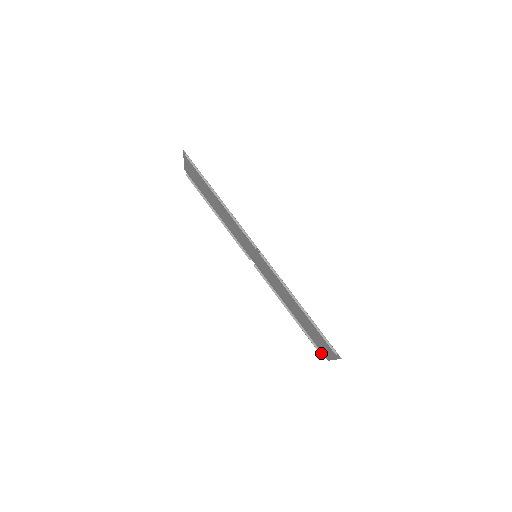
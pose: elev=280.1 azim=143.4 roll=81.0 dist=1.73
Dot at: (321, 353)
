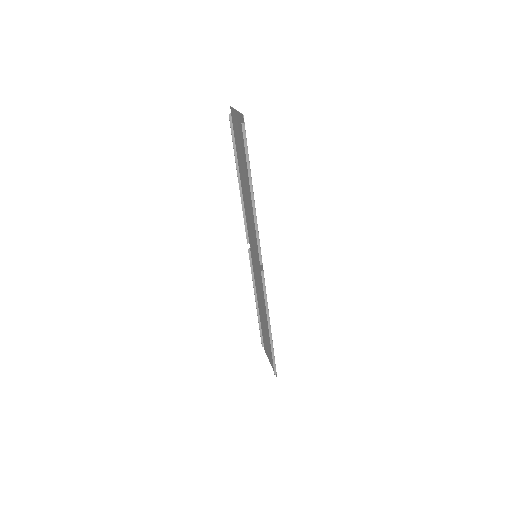
Dot at: (263, 343)
